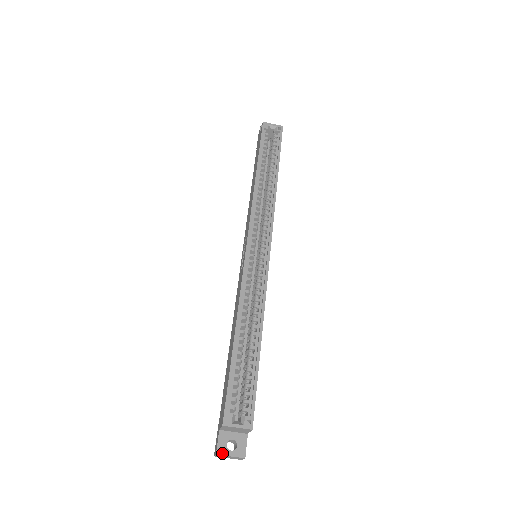
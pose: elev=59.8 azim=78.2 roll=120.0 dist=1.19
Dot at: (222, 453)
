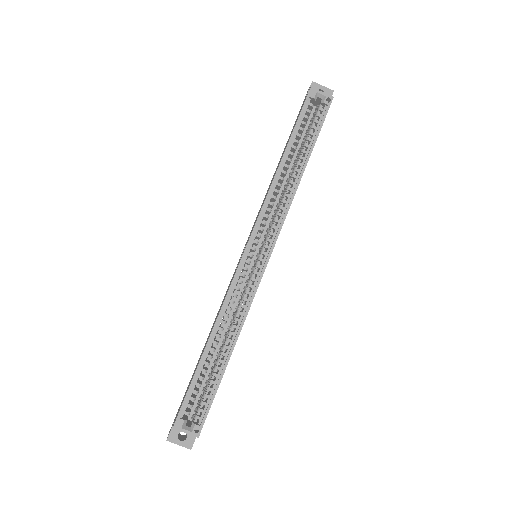
Dot at: (172, 441)
